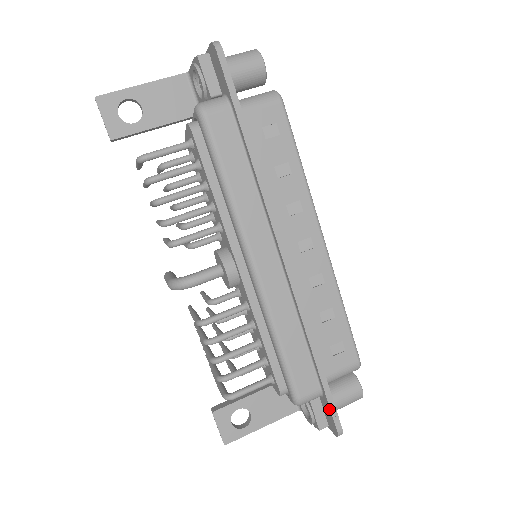
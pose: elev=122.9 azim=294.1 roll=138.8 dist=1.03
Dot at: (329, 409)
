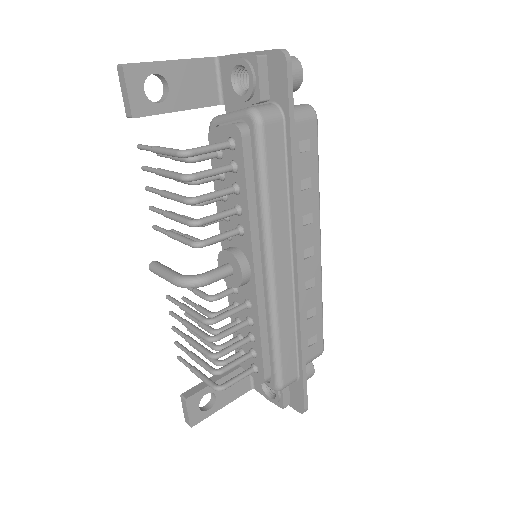
Dot at: (302, 392)
